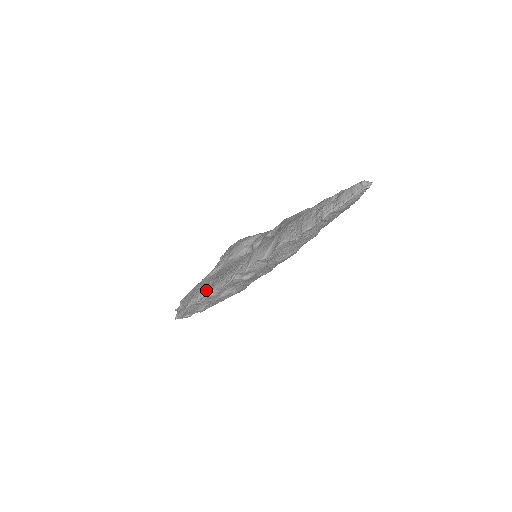
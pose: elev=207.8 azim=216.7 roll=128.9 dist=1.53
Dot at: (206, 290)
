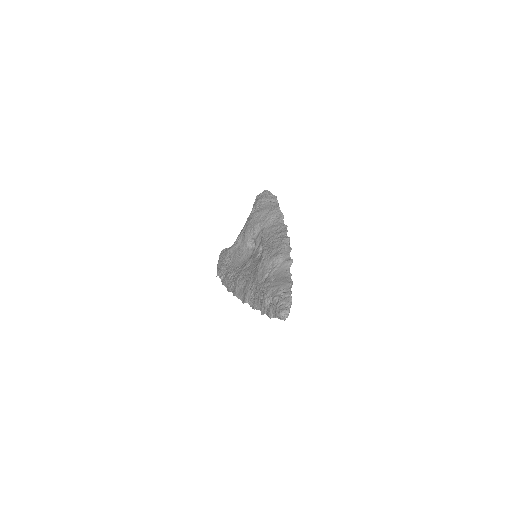
Dot at: (224, 274)
